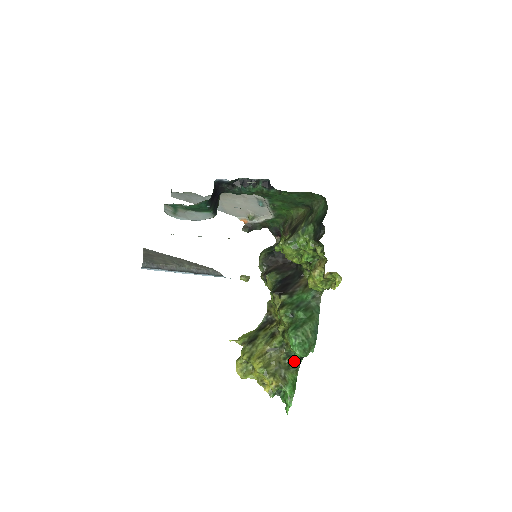
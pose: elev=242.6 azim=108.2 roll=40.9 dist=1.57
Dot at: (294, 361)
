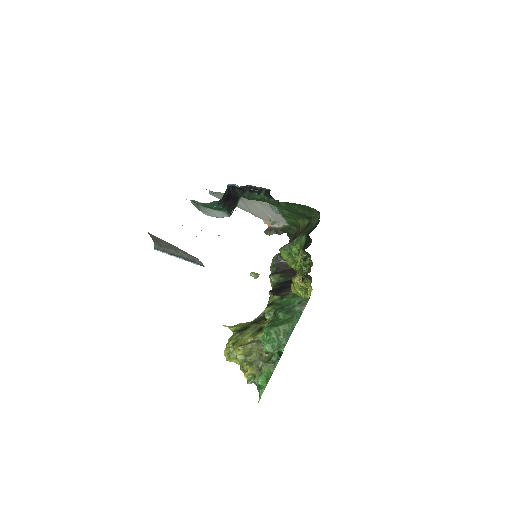
Dot at: (274, 357)
